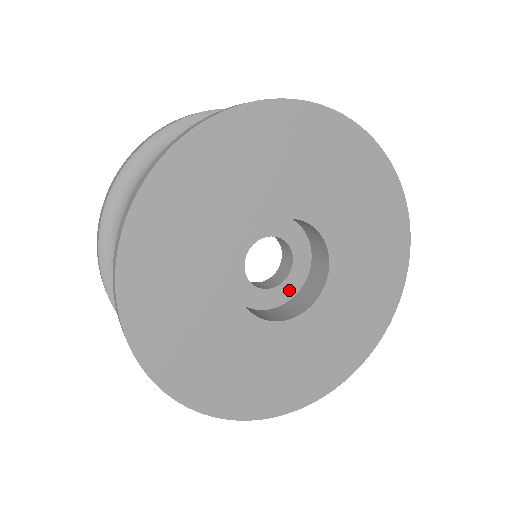
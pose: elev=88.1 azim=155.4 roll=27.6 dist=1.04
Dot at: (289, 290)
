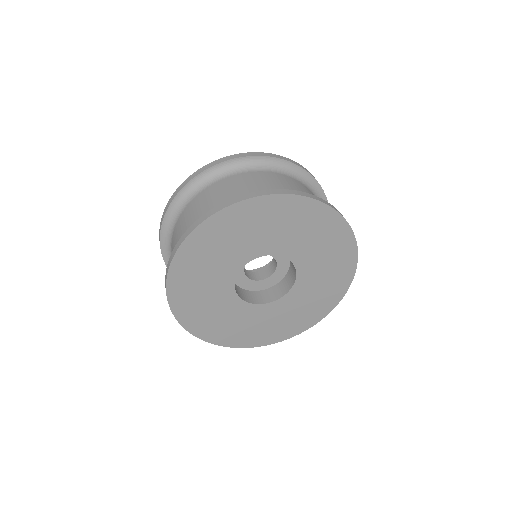
Dot at: (274, 280)
